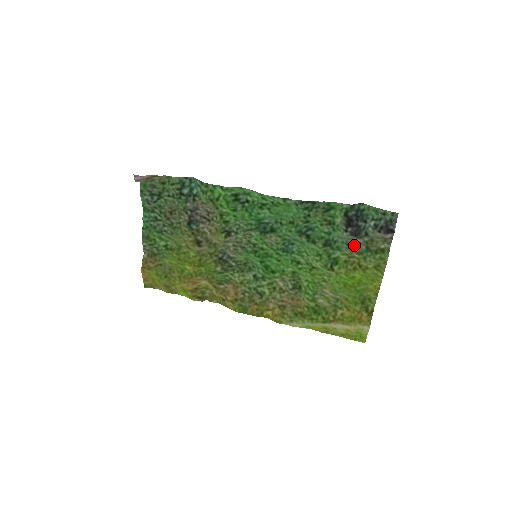
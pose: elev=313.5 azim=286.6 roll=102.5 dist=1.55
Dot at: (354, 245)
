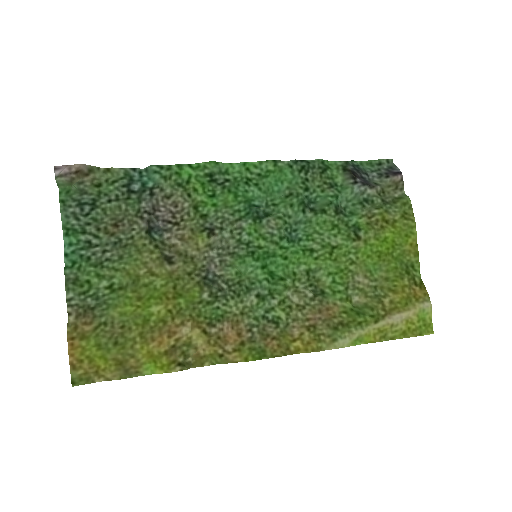
Dot at: (368, 201)
